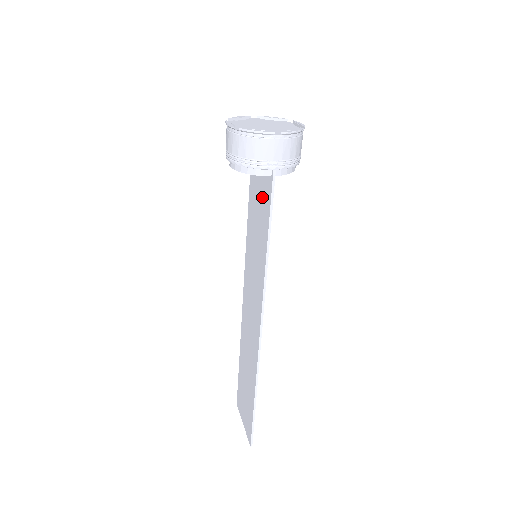
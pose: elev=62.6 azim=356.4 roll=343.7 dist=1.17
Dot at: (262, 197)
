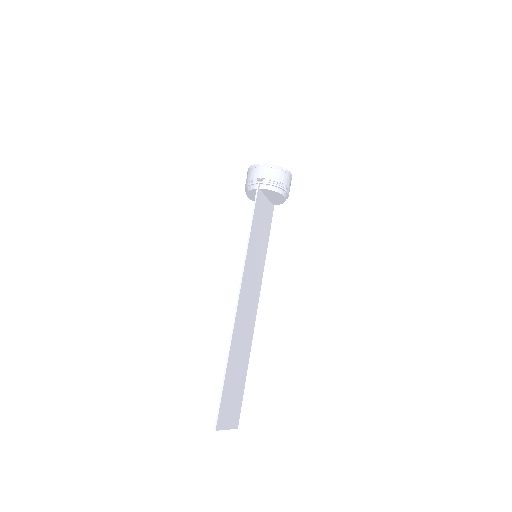
Dot at: (260, 211)
